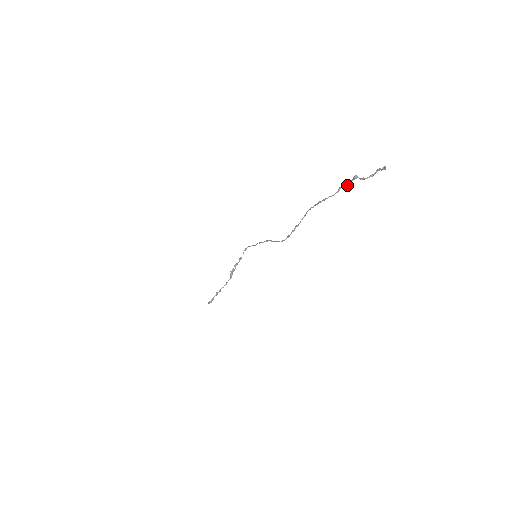
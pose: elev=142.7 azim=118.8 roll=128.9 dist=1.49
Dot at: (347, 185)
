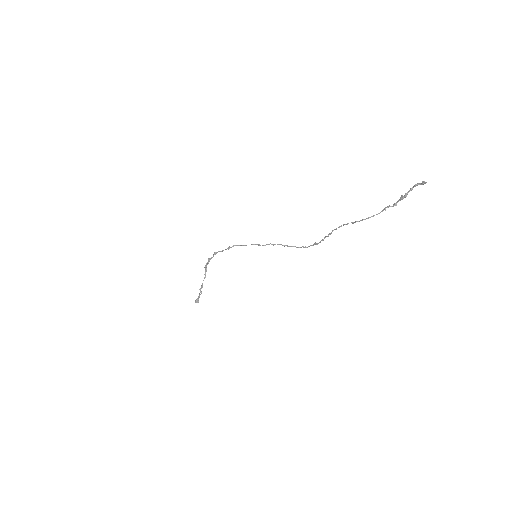
Dot at: (395, 205)
